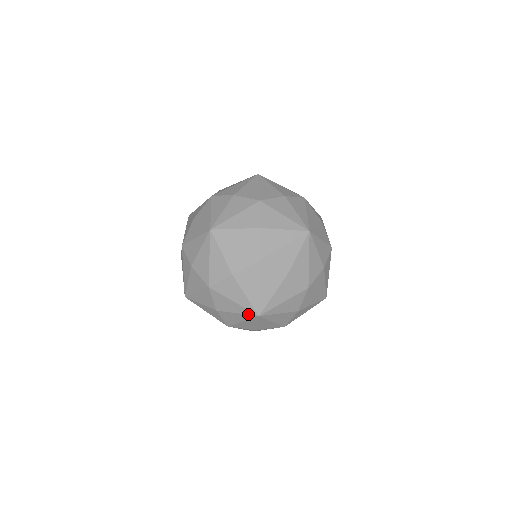
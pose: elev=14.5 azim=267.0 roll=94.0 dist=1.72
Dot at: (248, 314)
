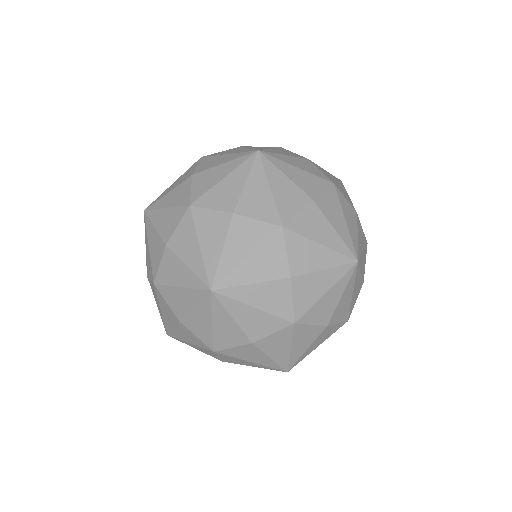
Dot at: (271, 369)
